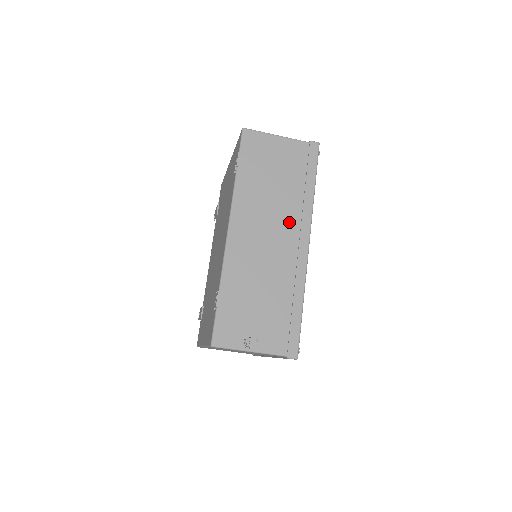
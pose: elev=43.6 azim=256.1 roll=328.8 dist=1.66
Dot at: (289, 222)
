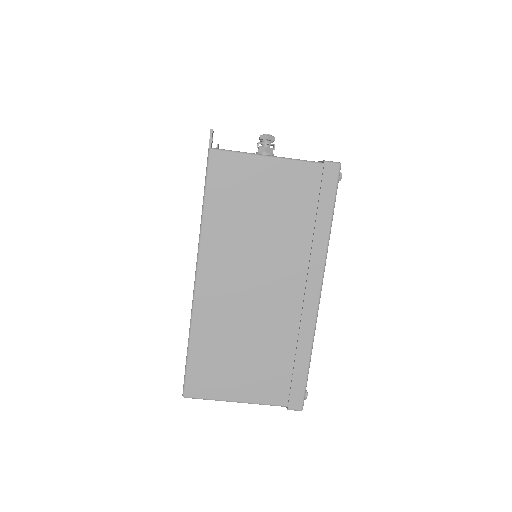
Dot at: occluded
